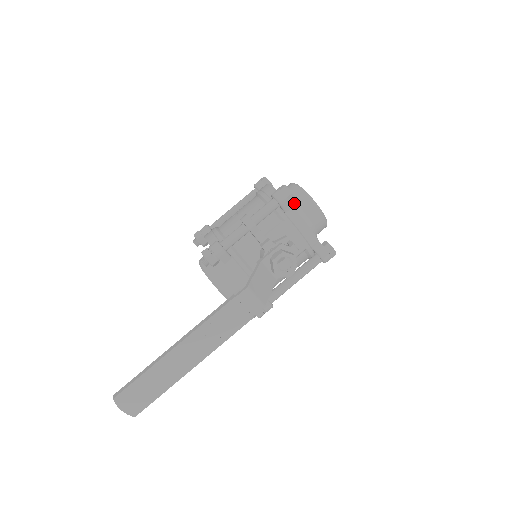
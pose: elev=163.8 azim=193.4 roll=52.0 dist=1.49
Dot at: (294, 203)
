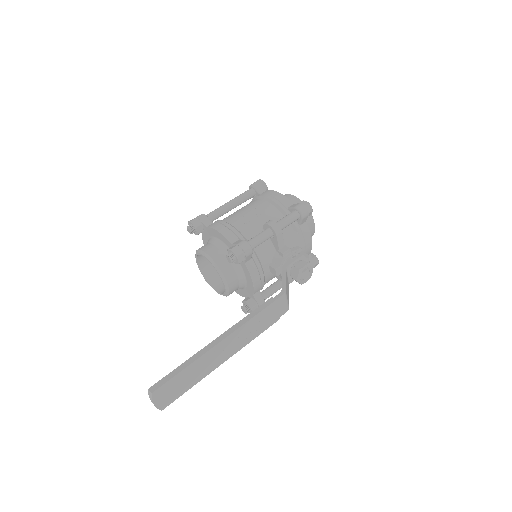
Dot at: occluded
